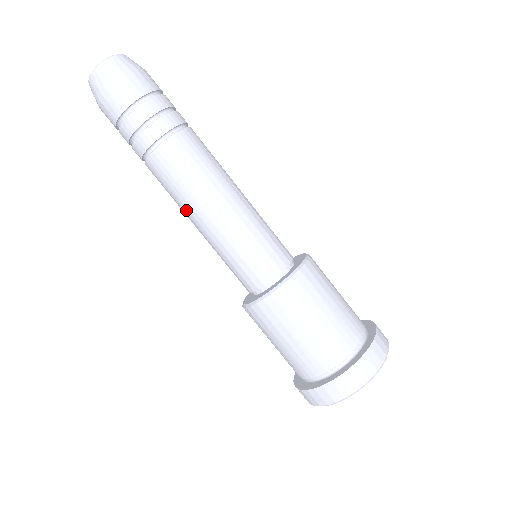
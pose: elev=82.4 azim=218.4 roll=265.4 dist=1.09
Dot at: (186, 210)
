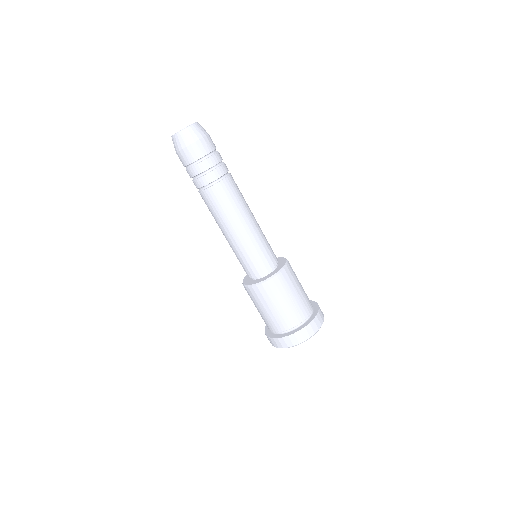
Dot at: (227, 222)
